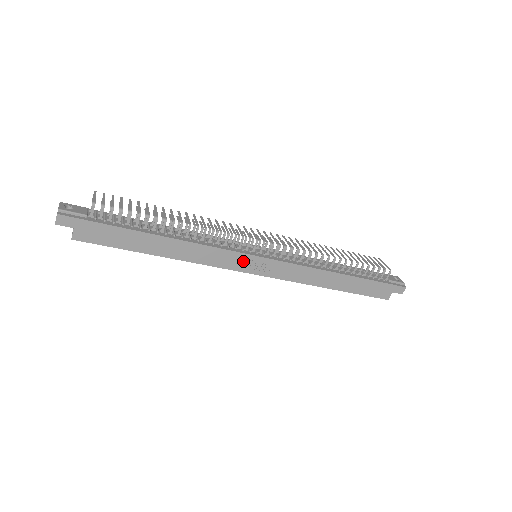
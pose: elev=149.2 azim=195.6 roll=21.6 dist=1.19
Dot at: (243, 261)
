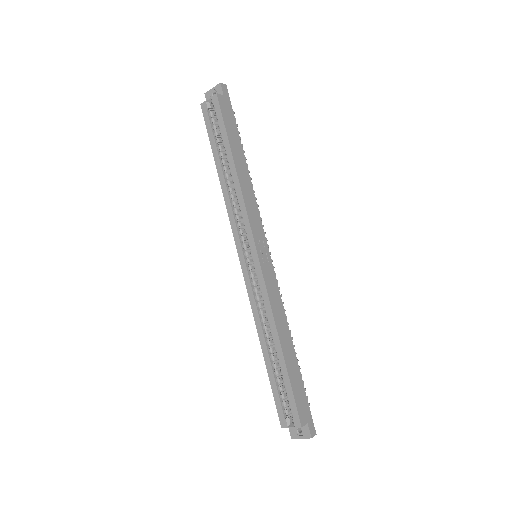
Dot at: (260, 237)
